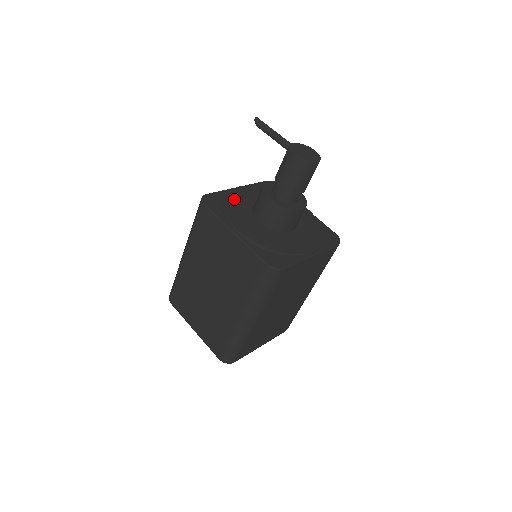
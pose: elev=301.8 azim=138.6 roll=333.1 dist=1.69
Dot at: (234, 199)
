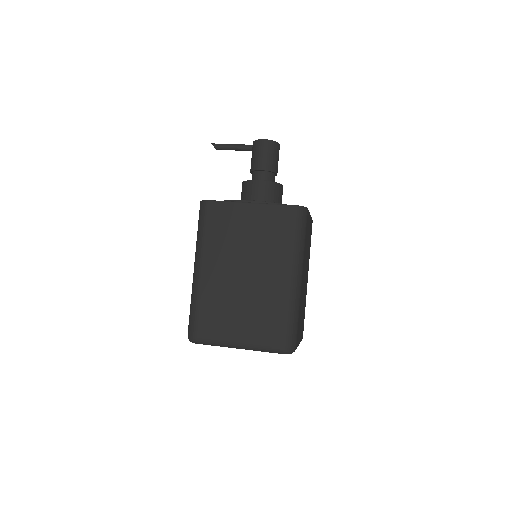
Dot at: occluded
